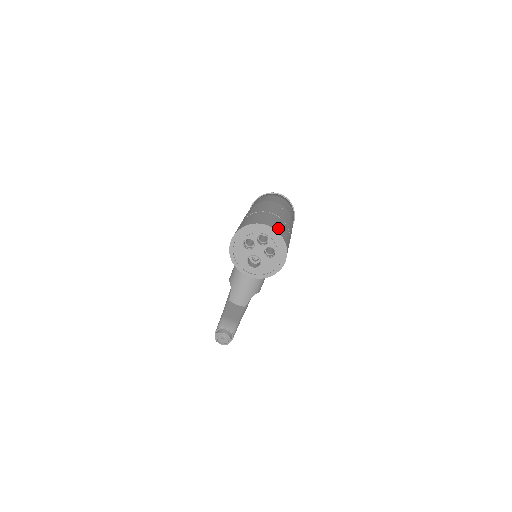
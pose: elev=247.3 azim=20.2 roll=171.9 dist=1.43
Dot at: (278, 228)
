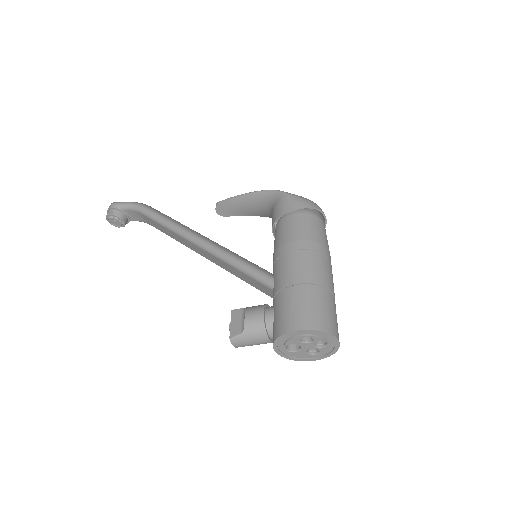
Dot at: occluded
